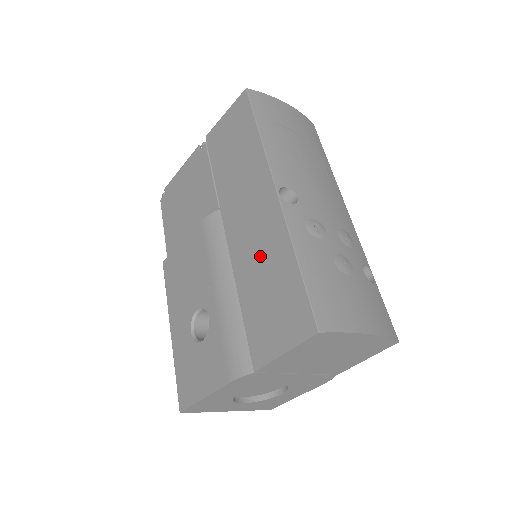
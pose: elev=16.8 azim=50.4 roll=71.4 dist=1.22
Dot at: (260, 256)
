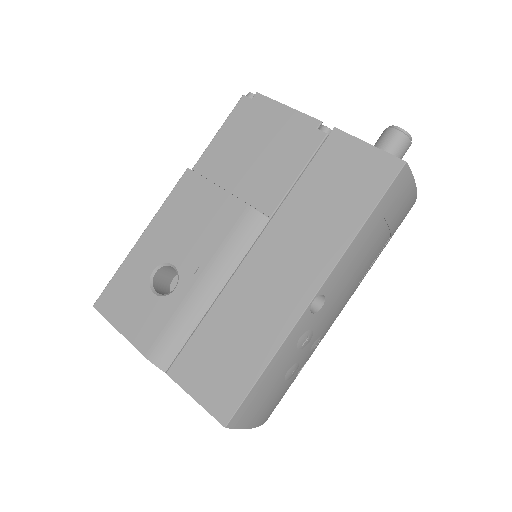
Dot at: (251, 316)
